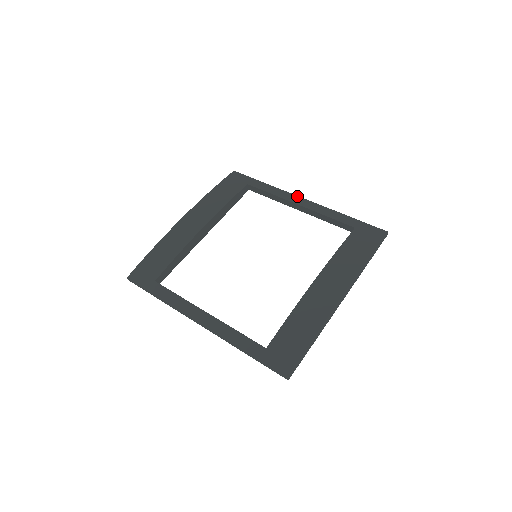
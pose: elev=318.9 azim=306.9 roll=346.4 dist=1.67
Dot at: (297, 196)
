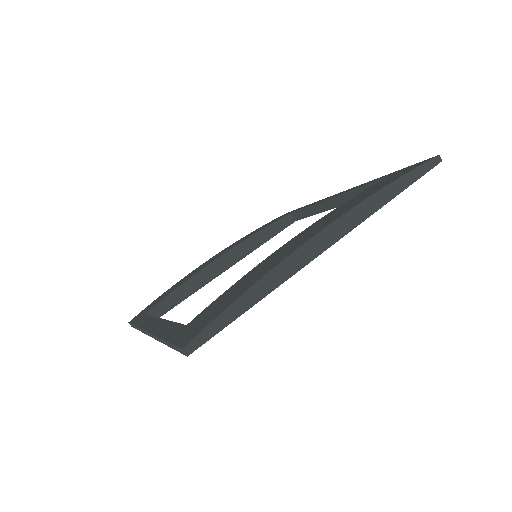
Dot at: (336, 194)
